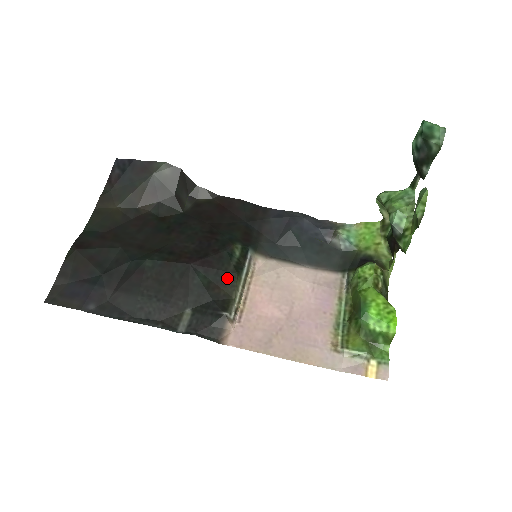
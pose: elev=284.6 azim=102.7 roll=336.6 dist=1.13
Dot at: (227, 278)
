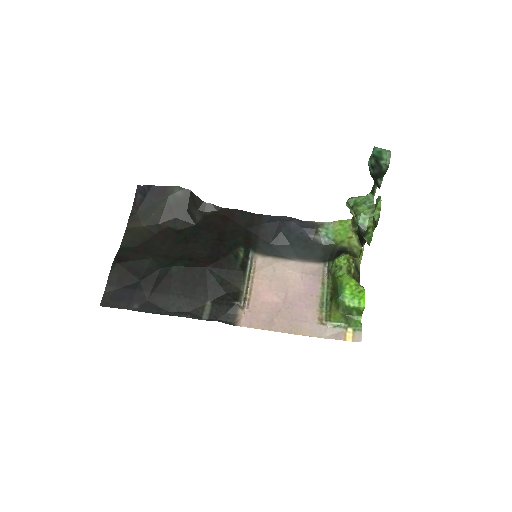
Dot at: (235, 275)
